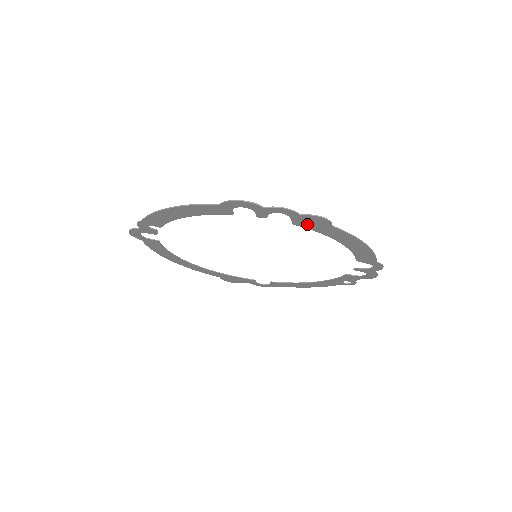
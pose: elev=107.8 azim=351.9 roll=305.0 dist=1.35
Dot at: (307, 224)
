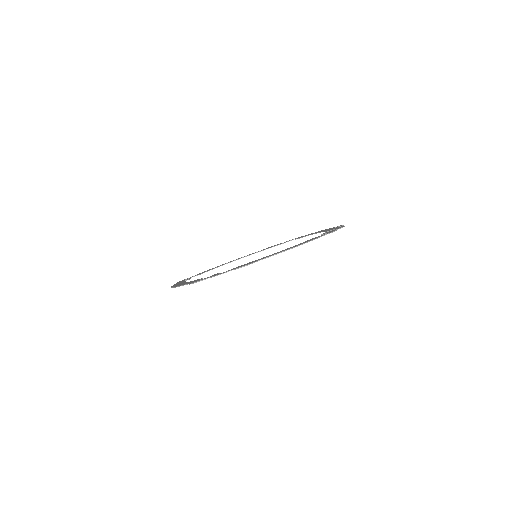
Dot at: occluded
